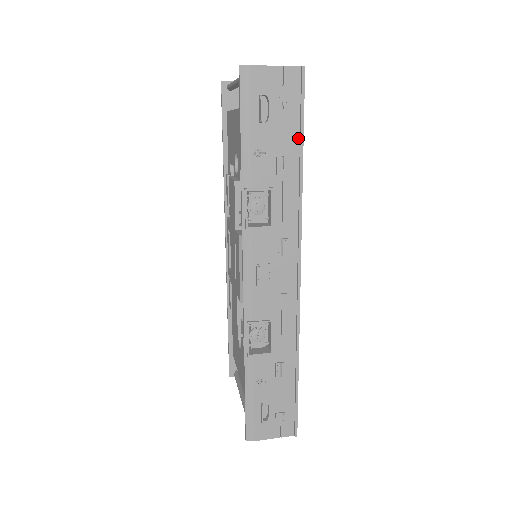
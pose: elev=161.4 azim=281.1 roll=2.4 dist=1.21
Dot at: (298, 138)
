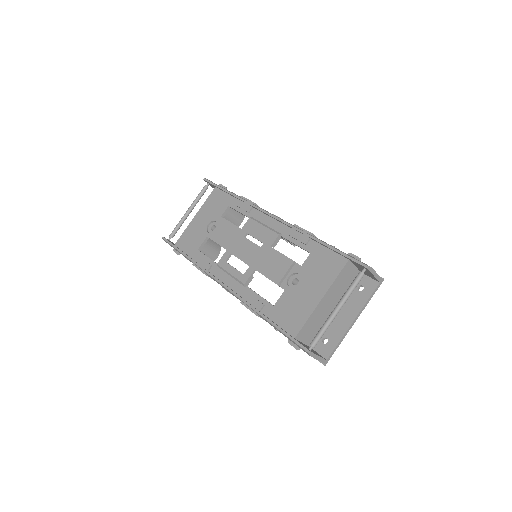
Dot at: occluded
